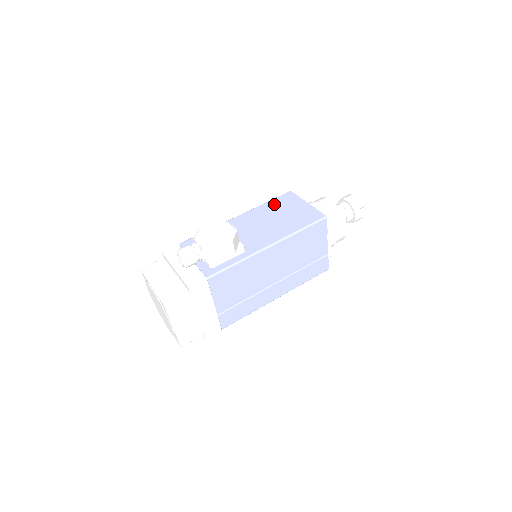
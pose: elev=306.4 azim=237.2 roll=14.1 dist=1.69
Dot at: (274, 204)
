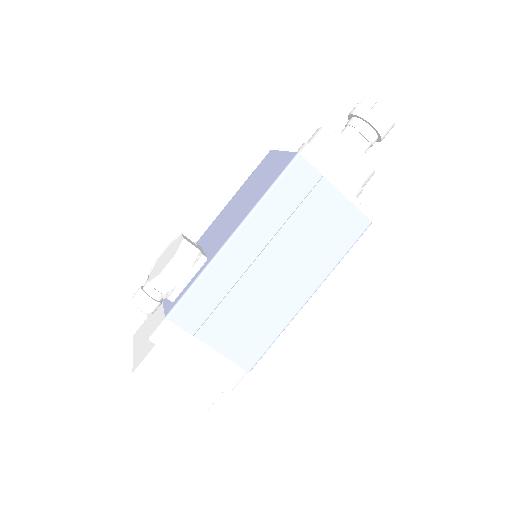
Dot at: (250, 179)
